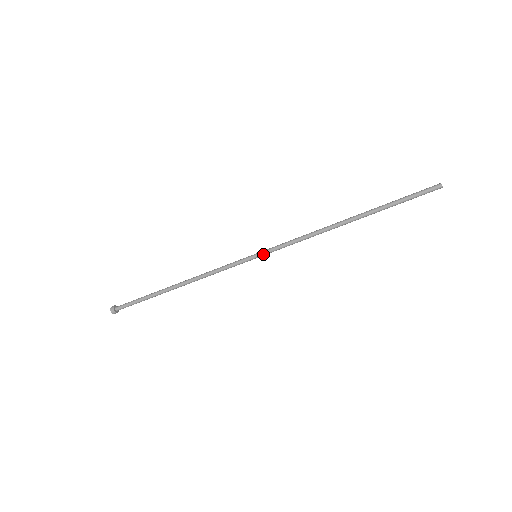
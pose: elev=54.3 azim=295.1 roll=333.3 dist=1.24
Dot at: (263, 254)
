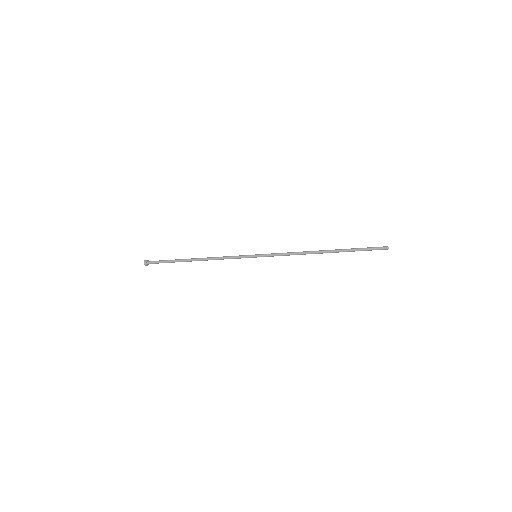
Dot at: (261, 256)
